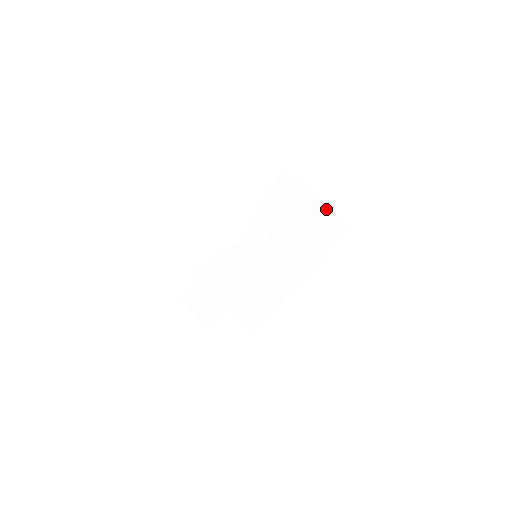
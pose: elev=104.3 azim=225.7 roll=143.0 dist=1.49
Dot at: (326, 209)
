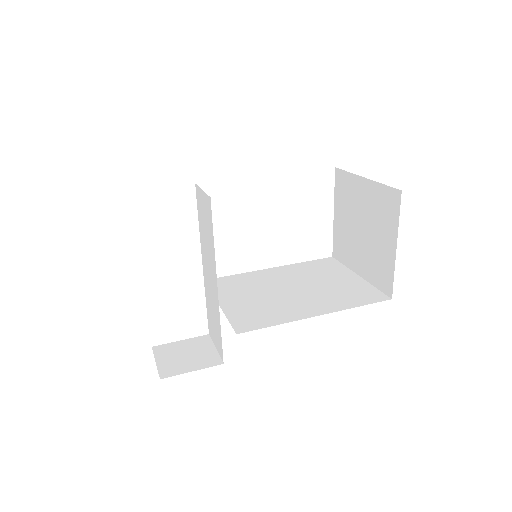
Dot at: (366, 284)
